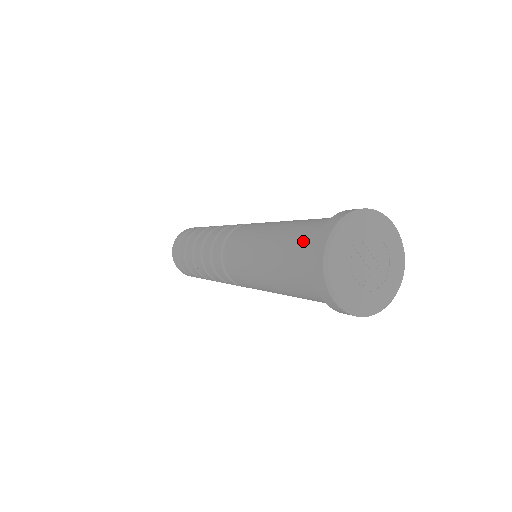
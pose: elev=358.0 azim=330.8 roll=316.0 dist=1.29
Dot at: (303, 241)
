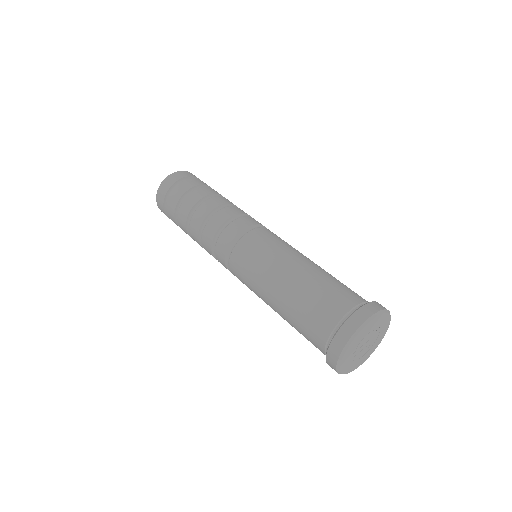
Dot at: (314, 345)
